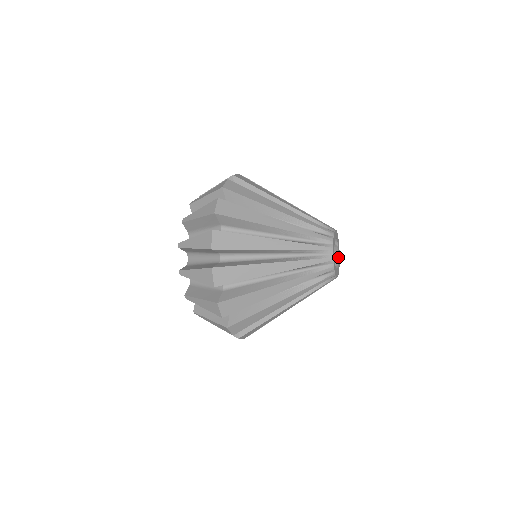
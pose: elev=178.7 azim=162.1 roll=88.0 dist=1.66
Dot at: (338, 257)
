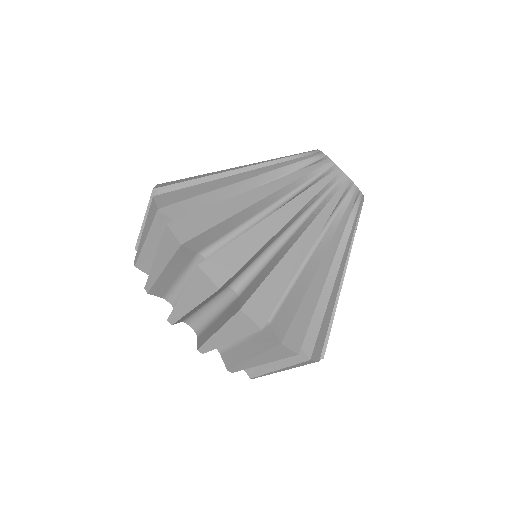
Dot at: occluded
